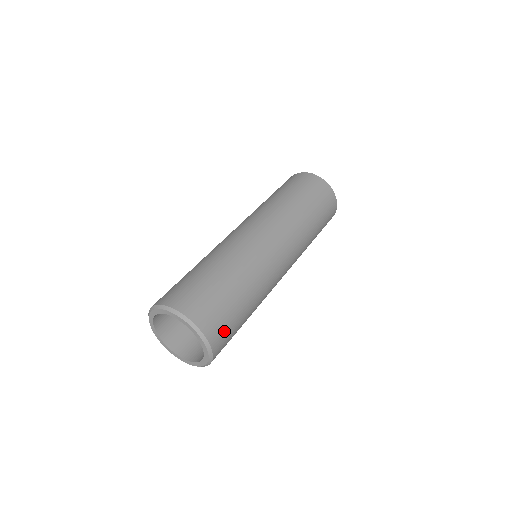
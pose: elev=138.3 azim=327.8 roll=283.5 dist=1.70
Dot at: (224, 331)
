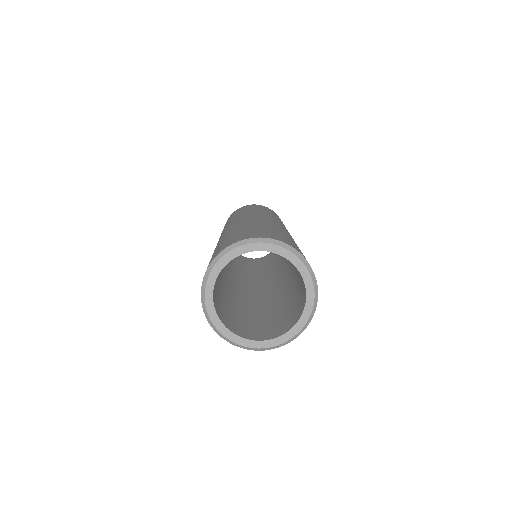
Dot at: occluded
